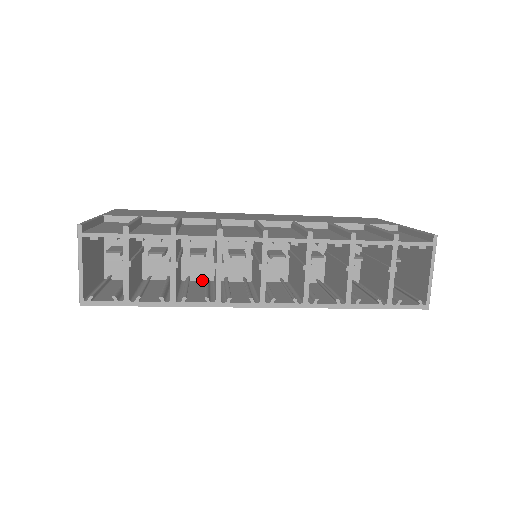
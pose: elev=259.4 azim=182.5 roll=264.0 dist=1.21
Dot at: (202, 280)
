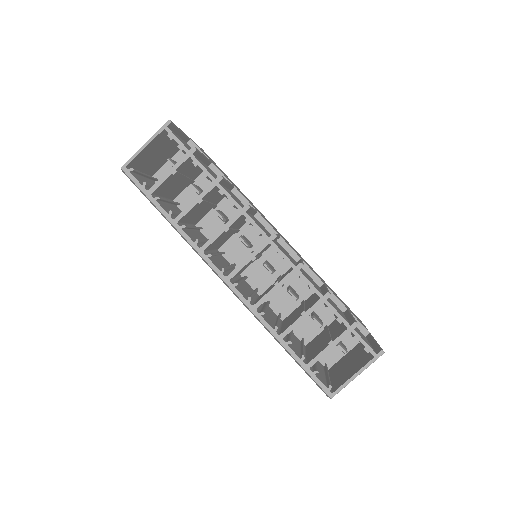
Dot at: (208, 238)
